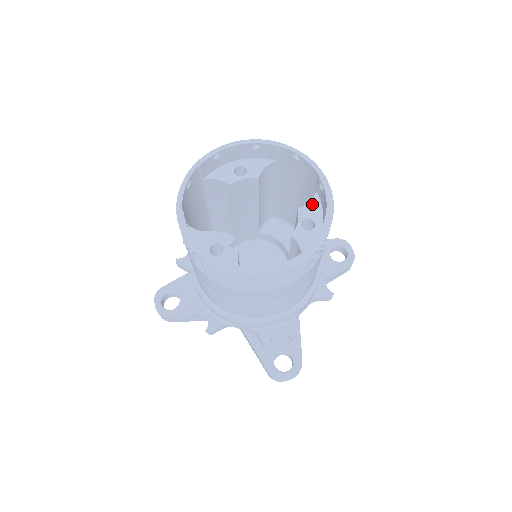
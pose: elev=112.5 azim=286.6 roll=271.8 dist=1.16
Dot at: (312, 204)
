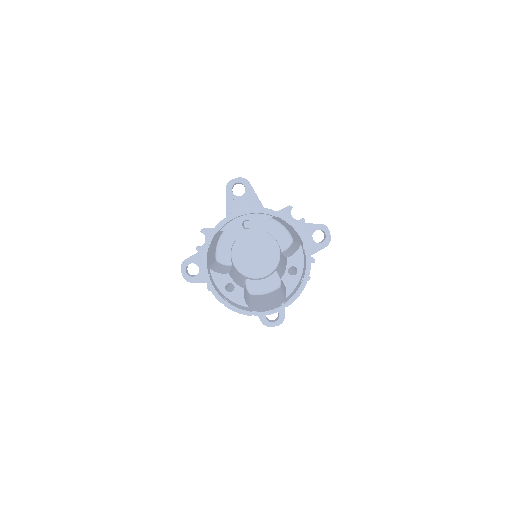
Dot at: (297, 255)
